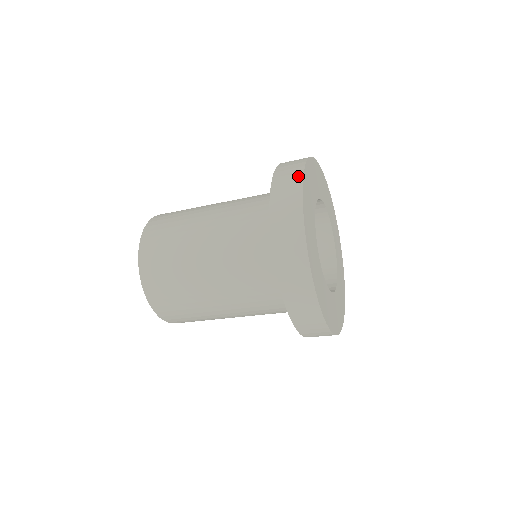
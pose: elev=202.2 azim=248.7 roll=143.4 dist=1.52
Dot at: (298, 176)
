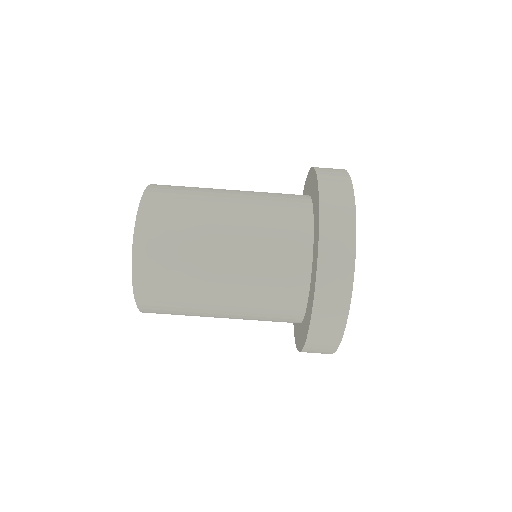
Dot at: (342, 171)
